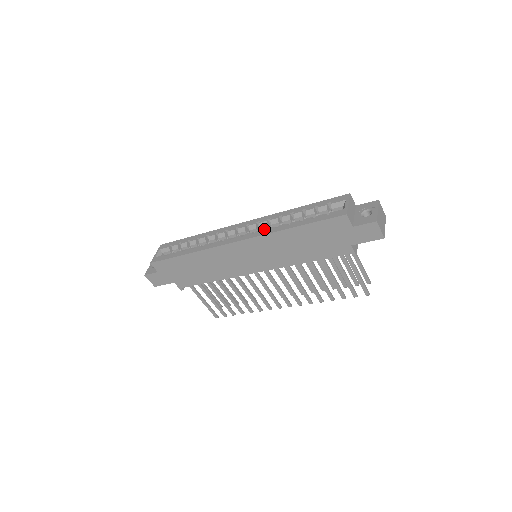
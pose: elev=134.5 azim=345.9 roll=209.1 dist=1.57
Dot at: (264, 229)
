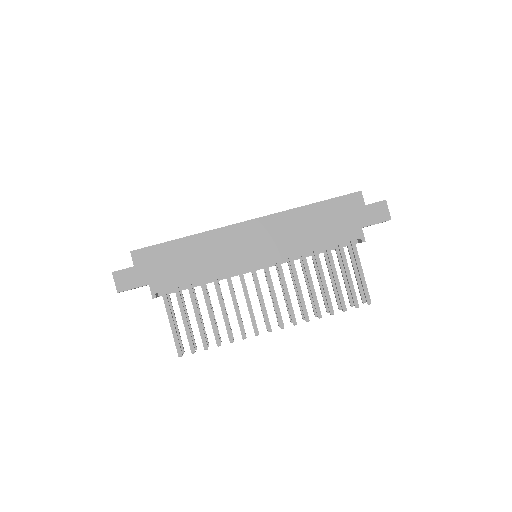
Dot at: occluded
